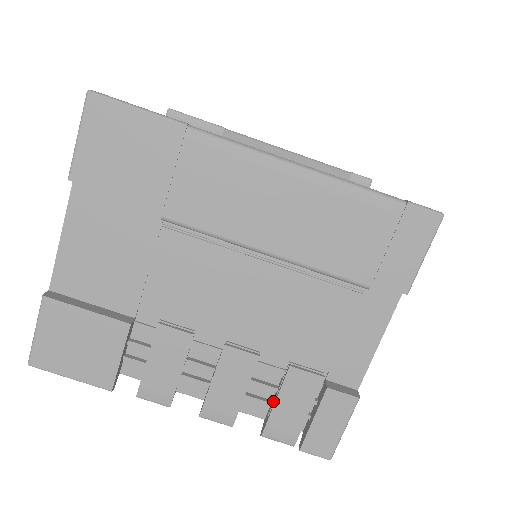
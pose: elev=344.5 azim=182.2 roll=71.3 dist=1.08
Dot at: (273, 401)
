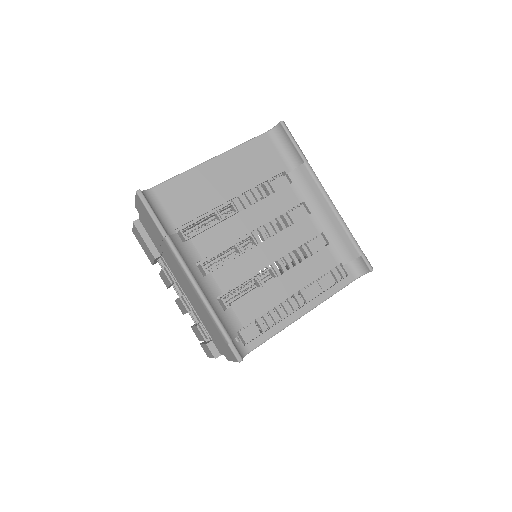
Dot at: (196, 324)
